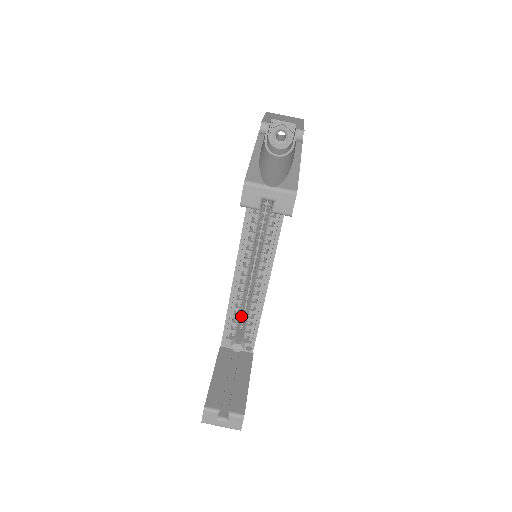
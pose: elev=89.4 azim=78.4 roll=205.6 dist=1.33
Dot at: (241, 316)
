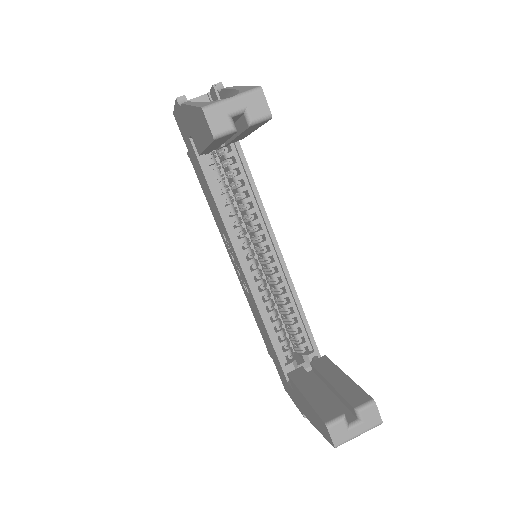
Dot at: (284, 331)
